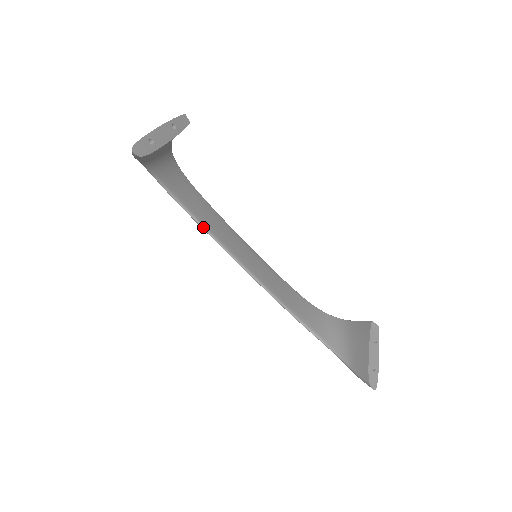
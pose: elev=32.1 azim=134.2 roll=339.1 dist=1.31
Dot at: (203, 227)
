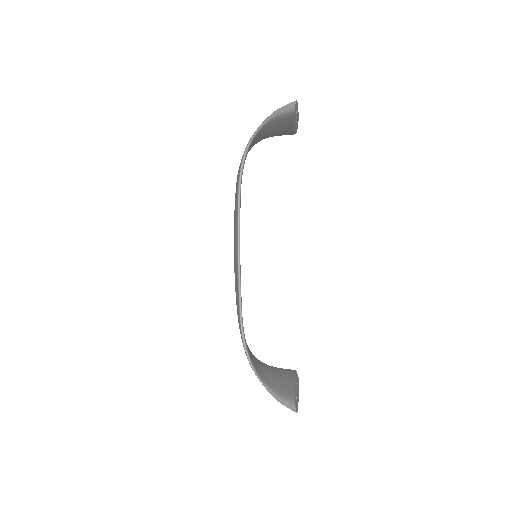
Dot at: (240, 206)
